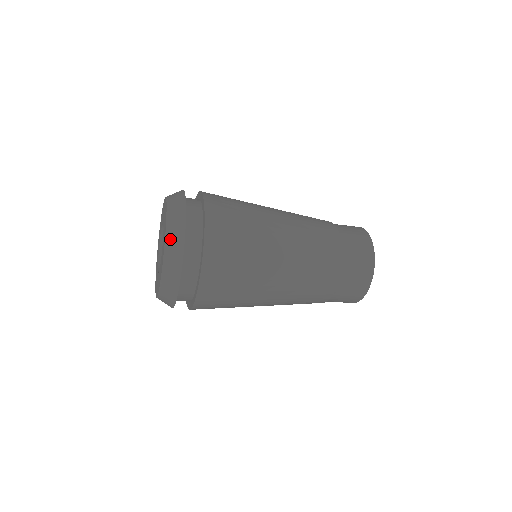
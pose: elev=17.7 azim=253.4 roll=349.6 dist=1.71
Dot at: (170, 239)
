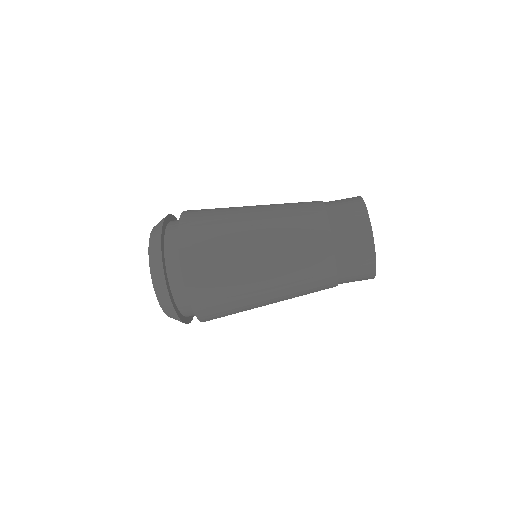
Dot at: (152, 258)
